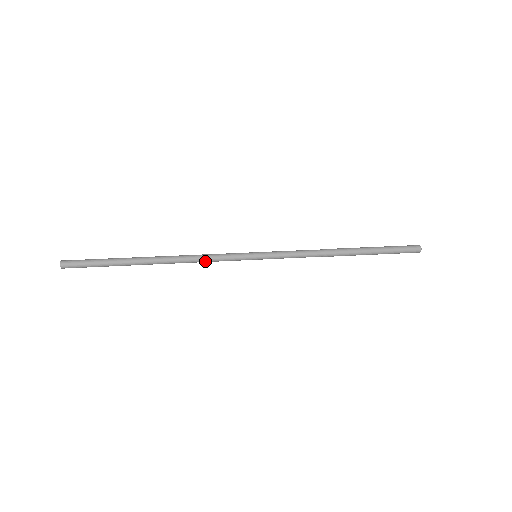
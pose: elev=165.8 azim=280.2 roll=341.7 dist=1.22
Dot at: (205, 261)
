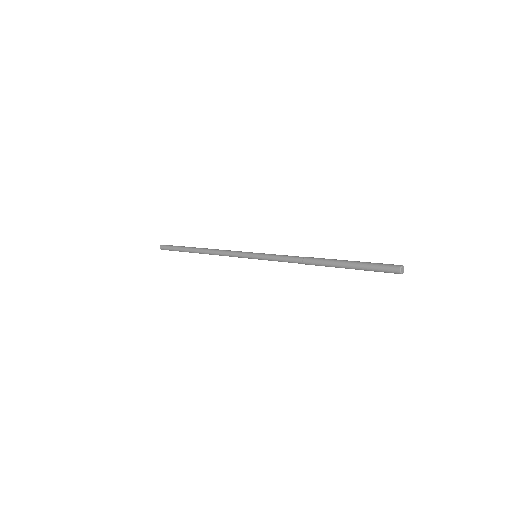
Dot at: occluded
